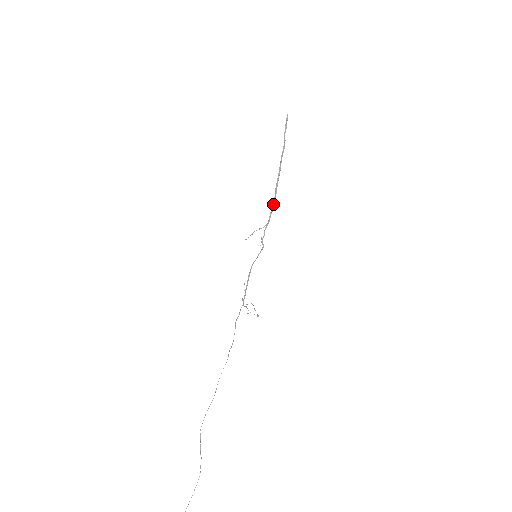
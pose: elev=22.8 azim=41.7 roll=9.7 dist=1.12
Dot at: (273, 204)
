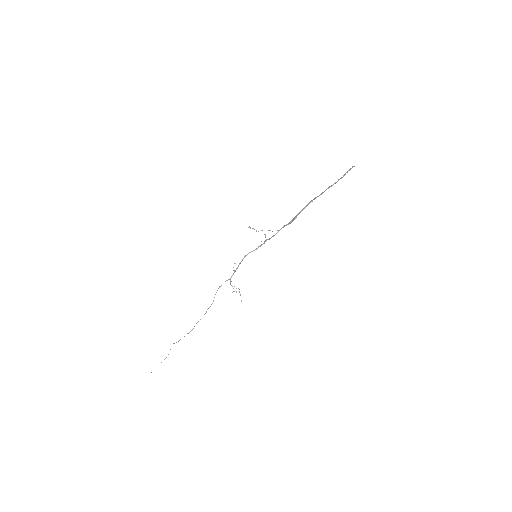
Dot at: (291, 222)
